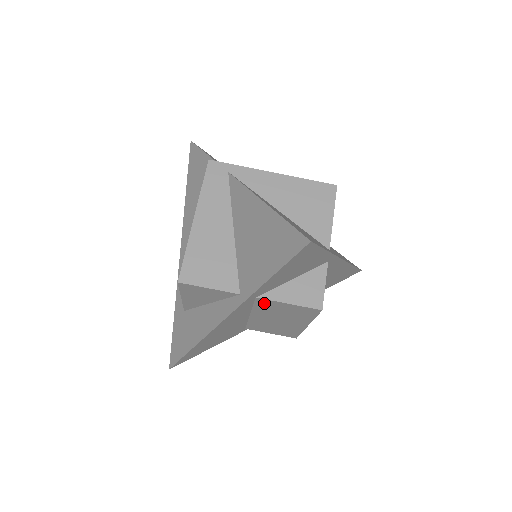
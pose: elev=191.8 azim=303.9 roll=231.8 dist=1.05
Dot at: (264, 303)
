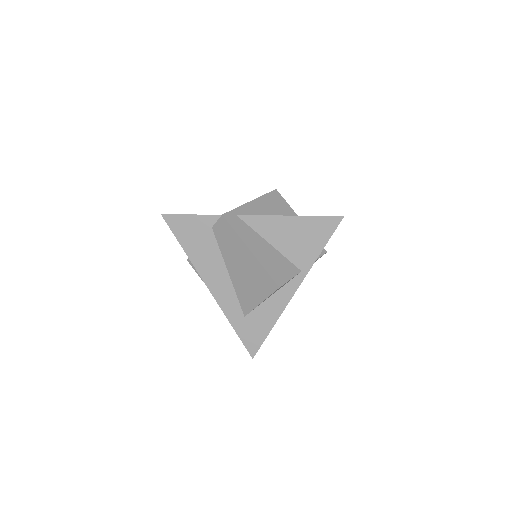
Dot at: occluded
